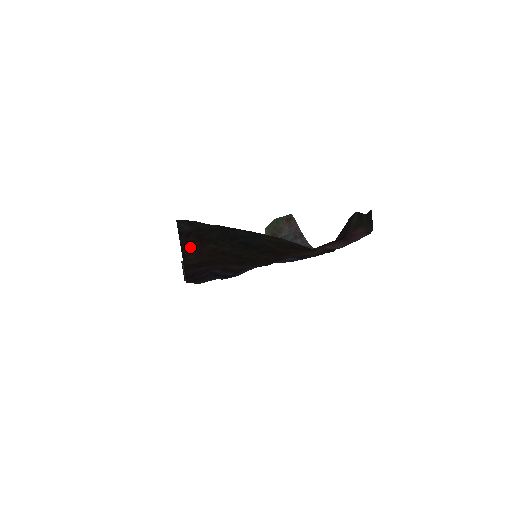
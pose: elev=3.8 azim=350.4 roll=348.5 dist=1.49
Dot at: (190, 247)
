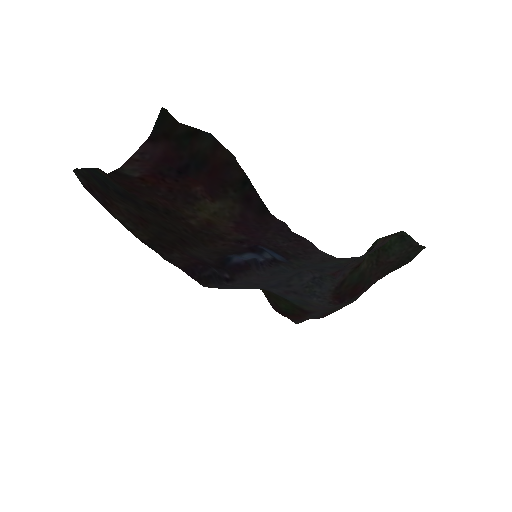
Dot at: (110, 208)
